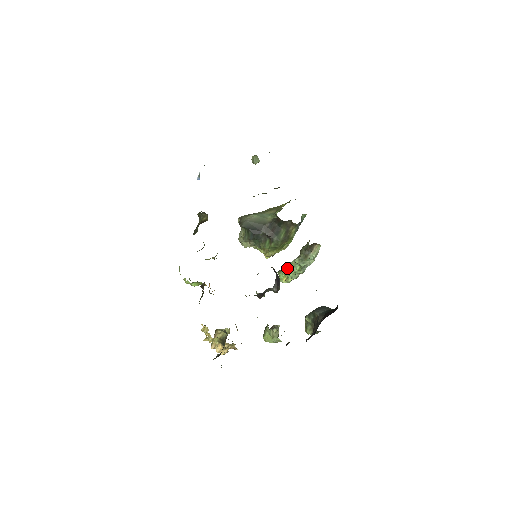
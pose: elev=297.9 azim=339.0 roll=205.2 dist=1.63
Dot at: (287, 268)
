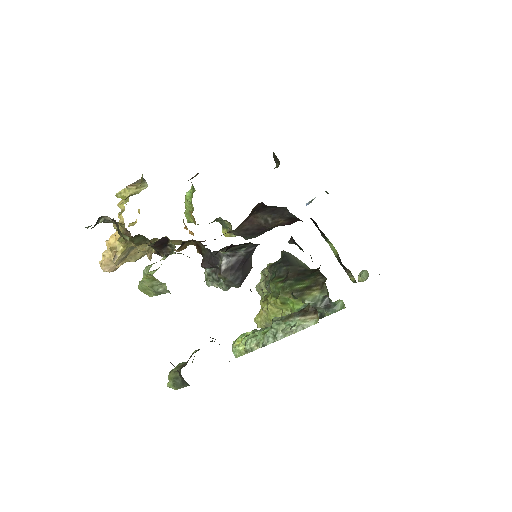
Dot at: occluded
